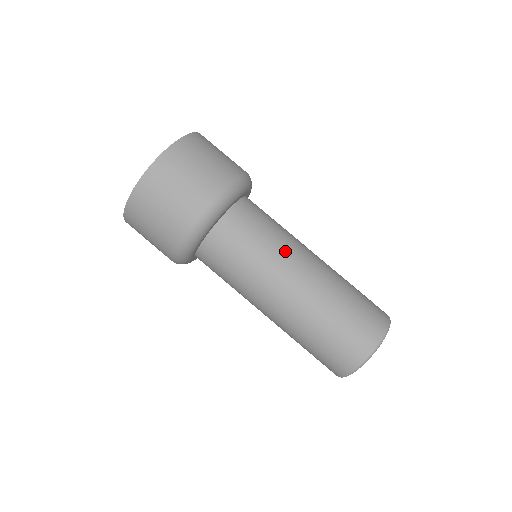
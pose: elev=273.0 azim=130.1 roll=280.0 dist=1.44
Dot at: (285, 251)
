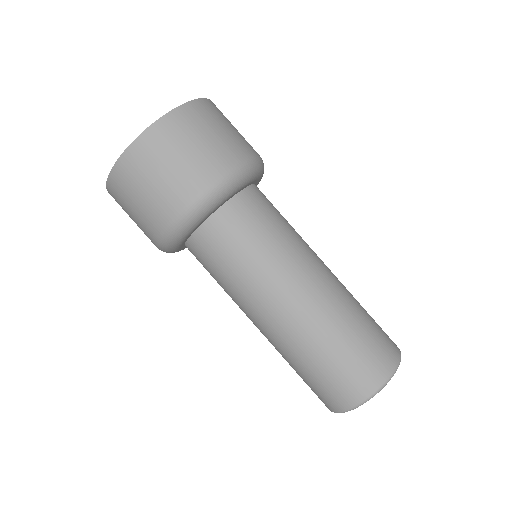
Dot at: (259, 286)
